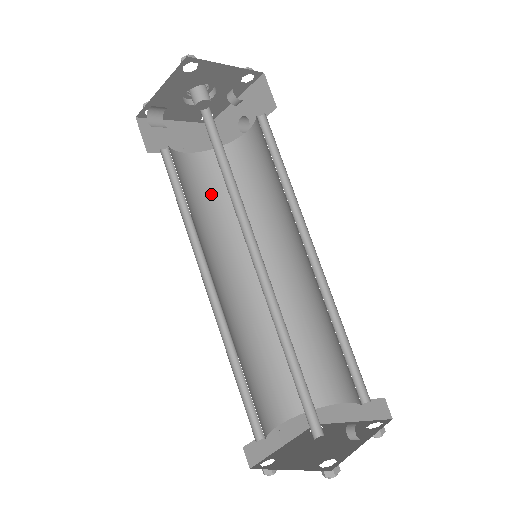
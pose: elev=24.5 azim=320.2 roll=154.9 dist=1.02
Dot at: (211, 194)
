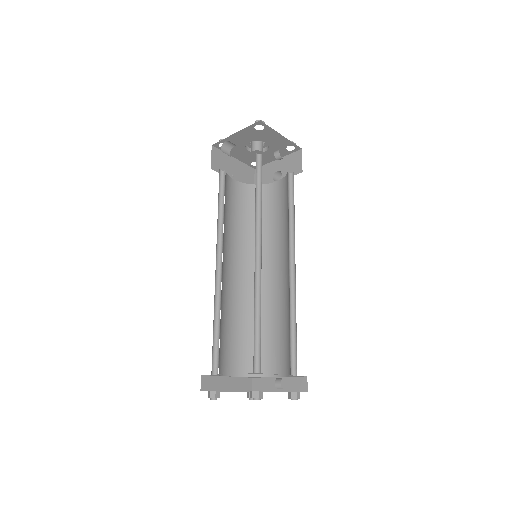
Dot at: (240, 211)
